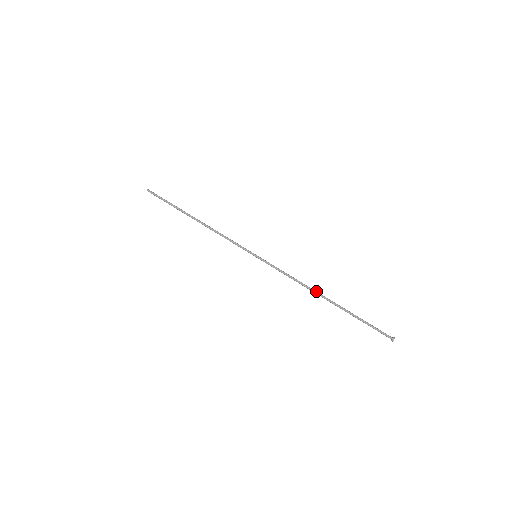
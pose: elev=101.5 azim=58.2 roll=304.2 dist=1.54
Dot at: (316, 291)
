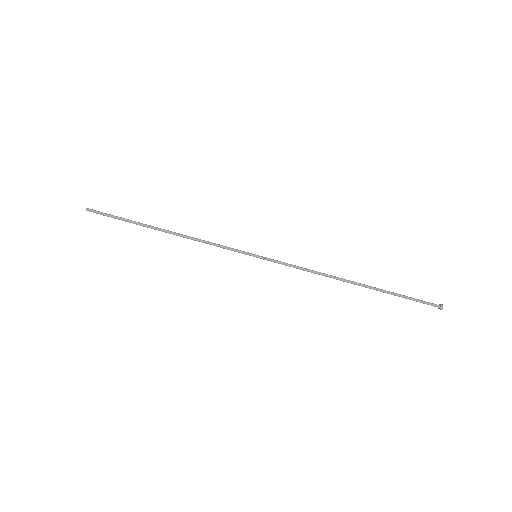
Dot at: (340, 278)
